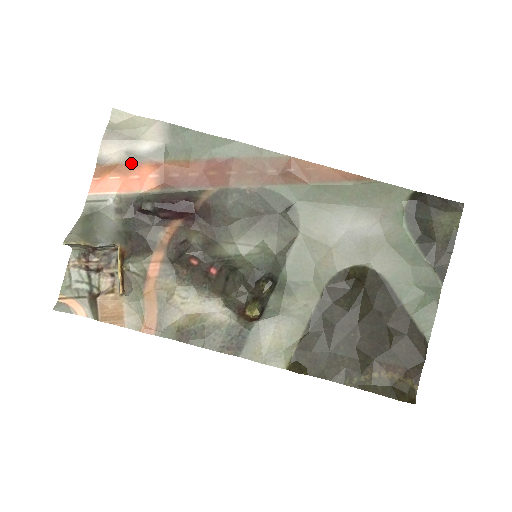
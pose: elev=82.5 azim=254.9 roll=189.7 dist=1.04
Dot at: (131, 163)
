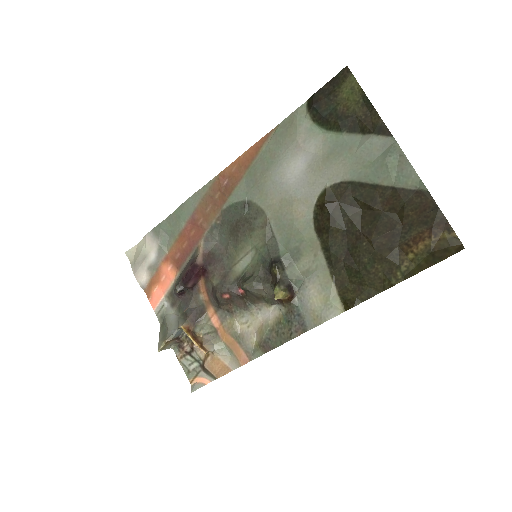
Dot at: (156, 272)
